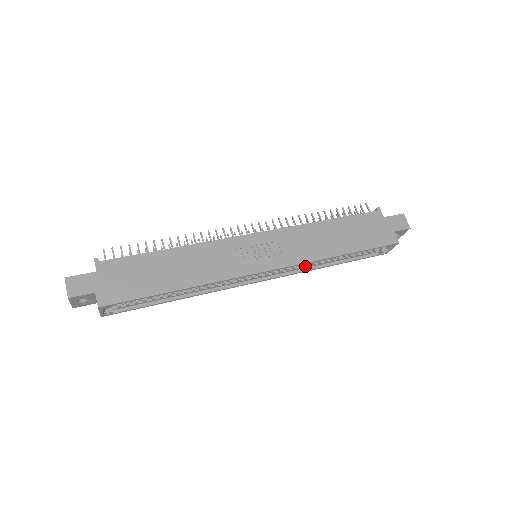
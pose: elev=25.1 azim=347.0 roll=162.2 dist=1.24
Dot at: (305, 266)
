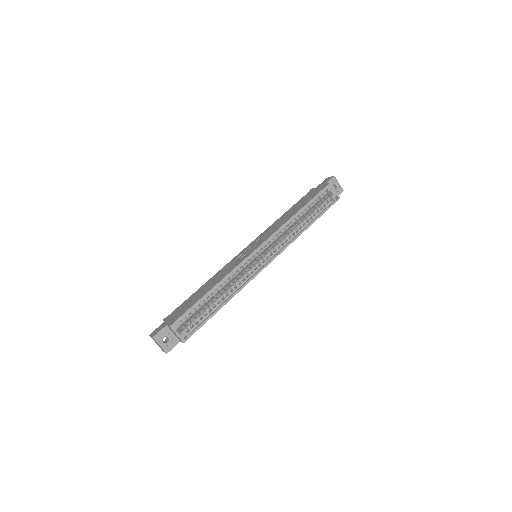
Dot at: (291, 238)
